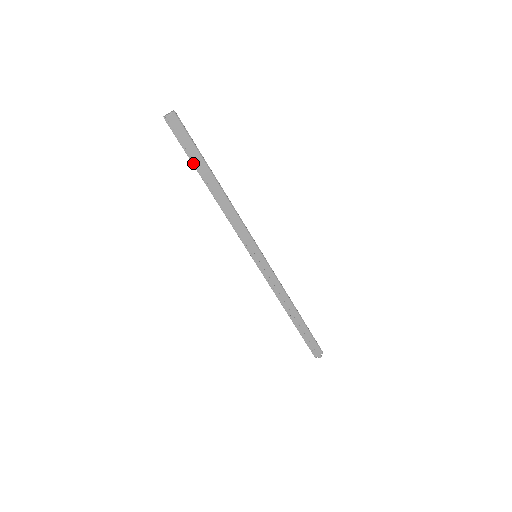
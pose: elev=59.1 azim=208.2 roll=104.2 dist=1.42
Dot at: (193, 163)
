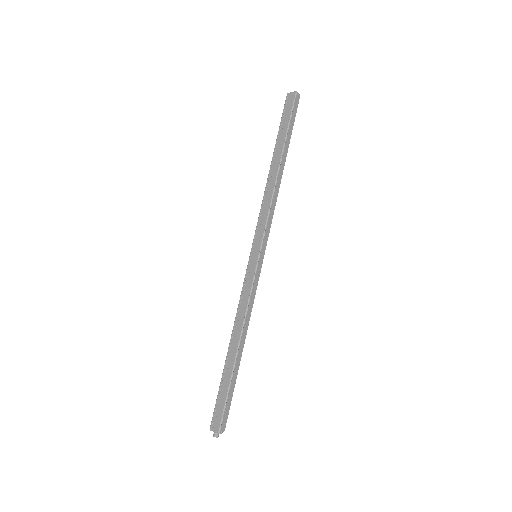
Dot at: (278, 137)
